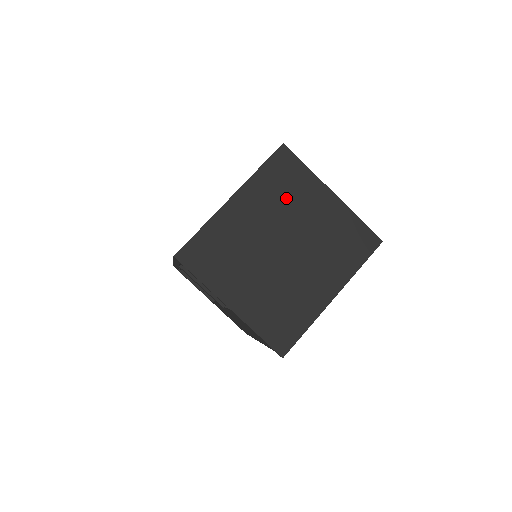
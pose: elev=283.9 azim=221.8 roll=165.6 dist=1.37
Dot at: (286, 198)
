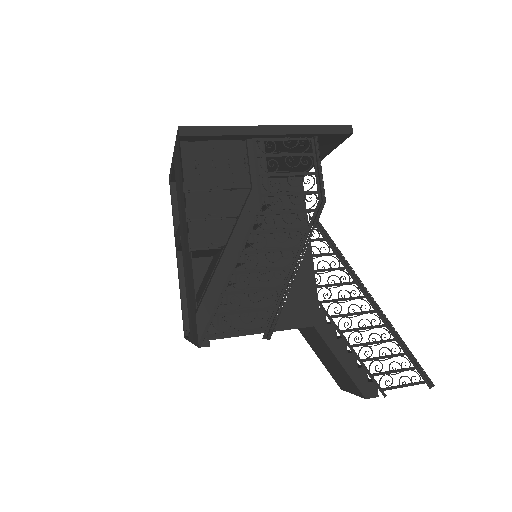
Dot at: occluded
